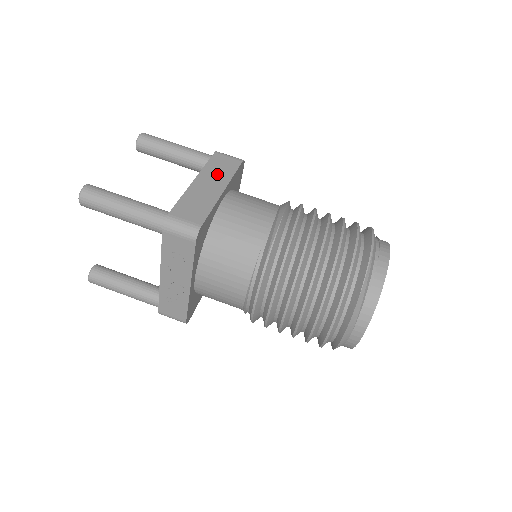
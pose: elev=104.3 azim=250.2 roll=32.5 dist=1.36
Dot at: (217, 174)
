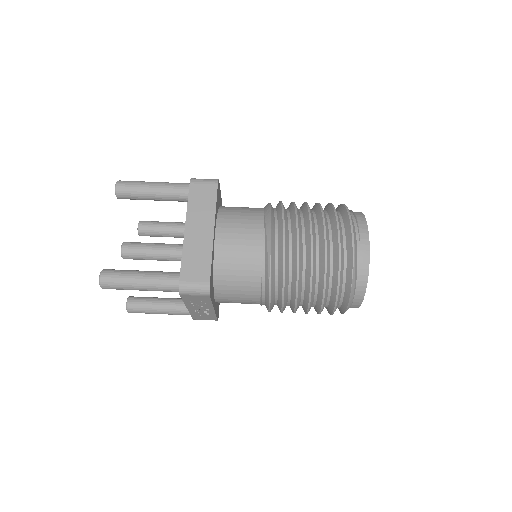
Dot at: (201, 213)
